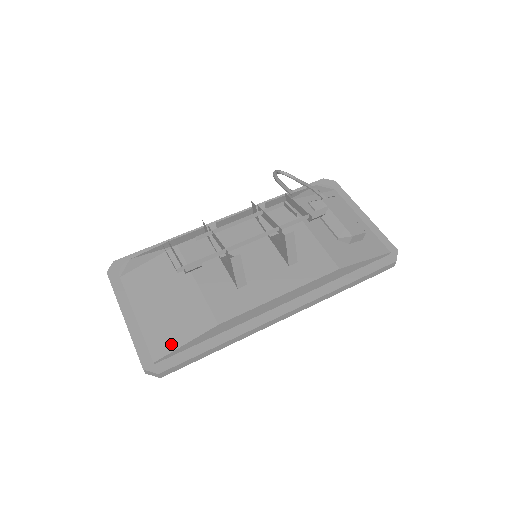
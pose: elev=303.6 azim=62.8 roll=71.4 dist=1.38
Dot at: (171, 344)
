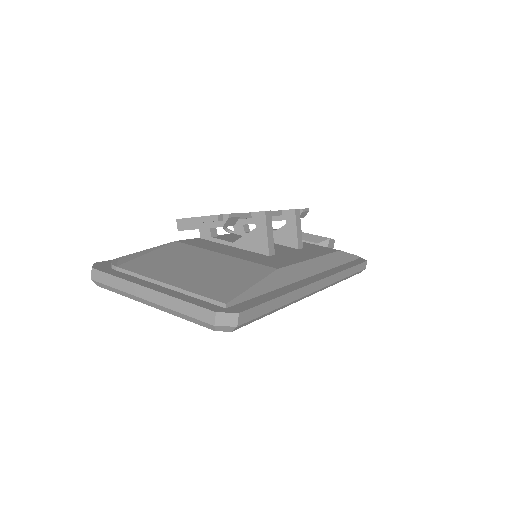
Dot at: (235, 289)
